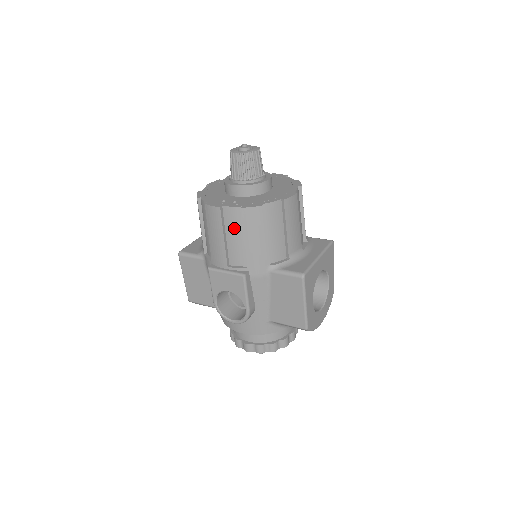
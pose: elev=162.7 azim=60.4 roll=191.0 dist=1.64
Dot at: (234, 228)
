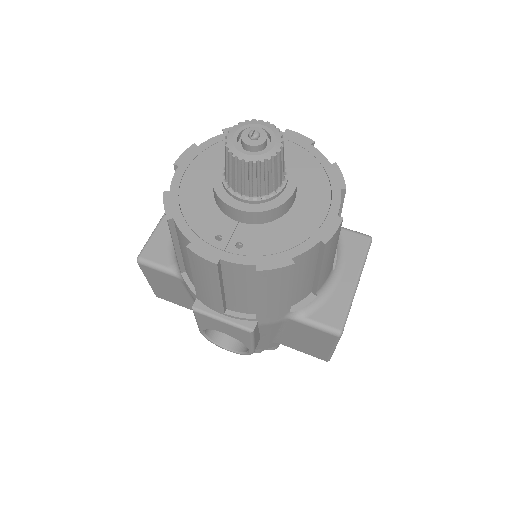
Dot at: (239, 283)
